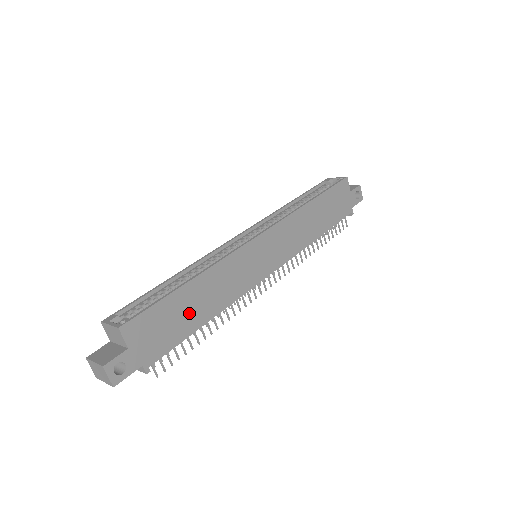
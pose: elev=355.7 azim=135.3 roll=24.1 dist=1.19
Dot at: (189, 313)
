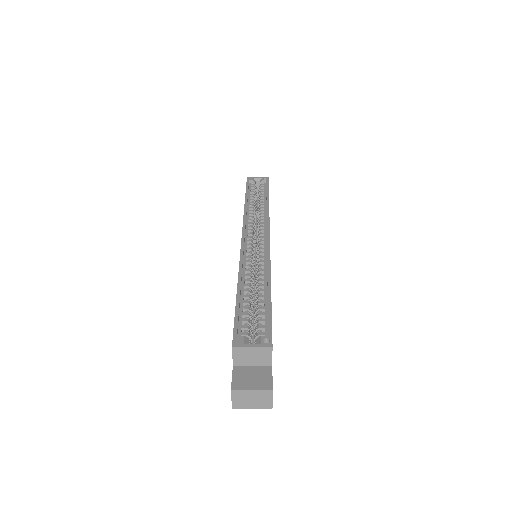
Dot at: occluded
